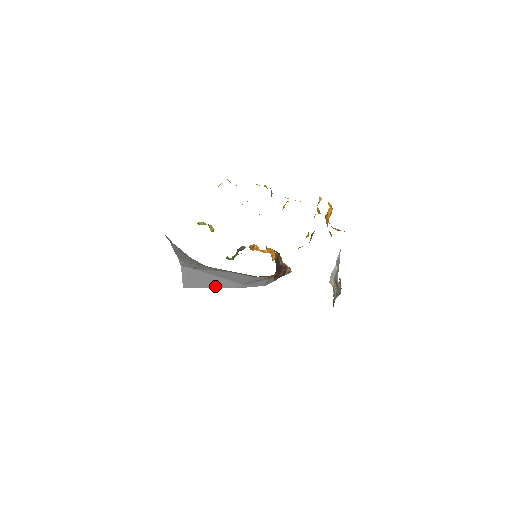
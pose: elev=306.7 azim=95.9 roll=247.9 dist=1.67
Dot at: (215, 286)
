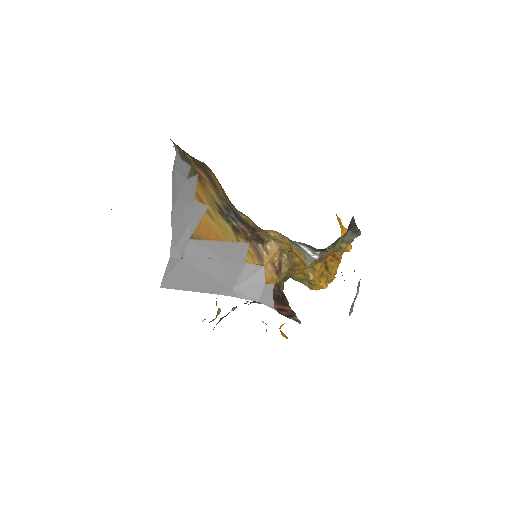
Dot at: (198, 289)
